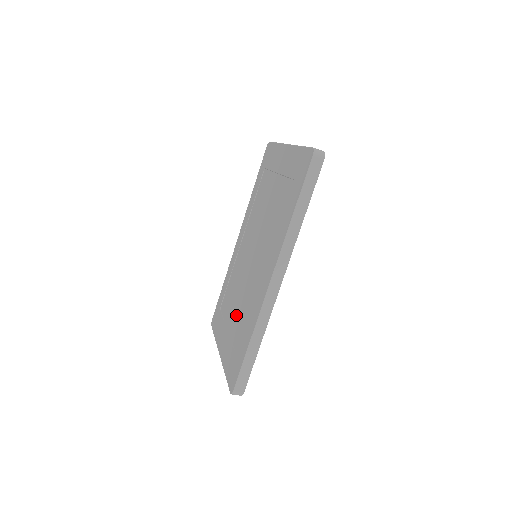
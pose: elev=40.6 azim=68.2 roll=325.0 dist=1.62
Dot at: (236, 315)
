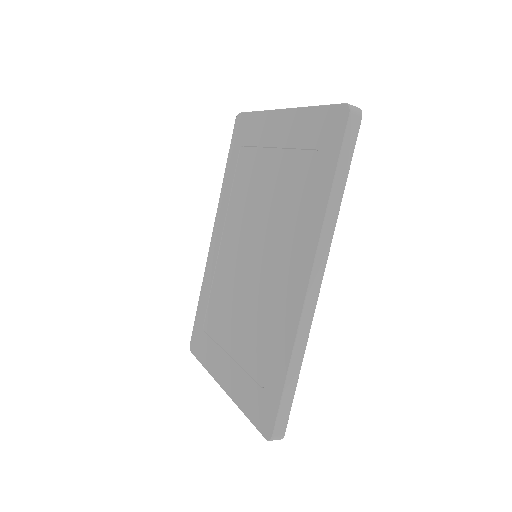
Dot at: (243, 335)
